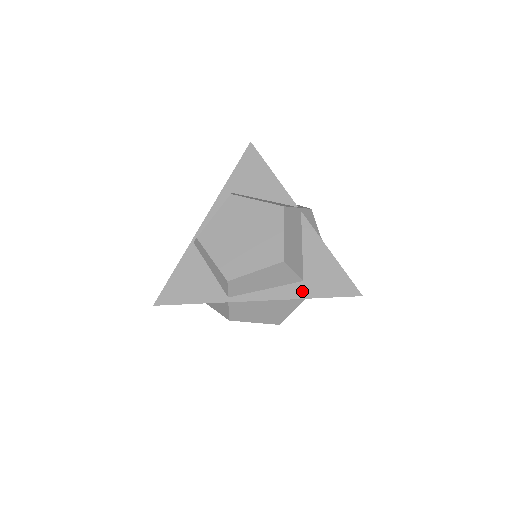
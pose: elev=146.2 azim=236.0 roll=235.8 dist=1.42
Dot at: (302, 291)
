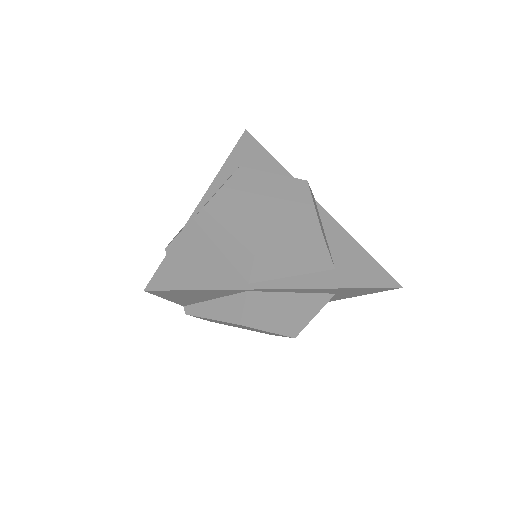
Dot at: (336, 280)
